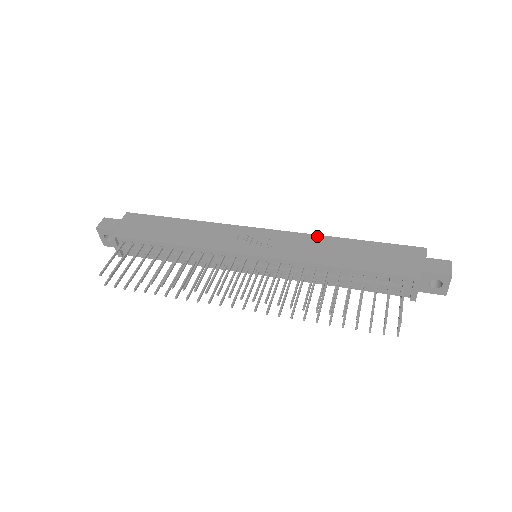
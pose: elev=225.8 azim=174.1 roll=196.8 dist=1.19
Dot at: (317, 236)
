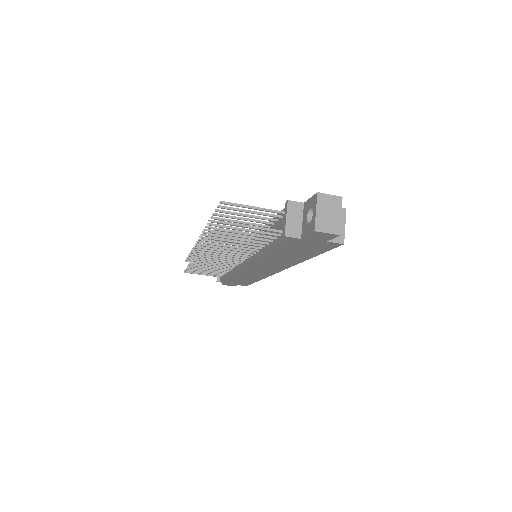
Dot at: occluded
